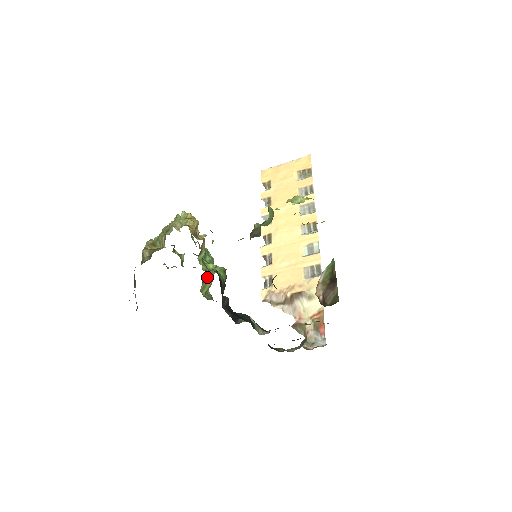
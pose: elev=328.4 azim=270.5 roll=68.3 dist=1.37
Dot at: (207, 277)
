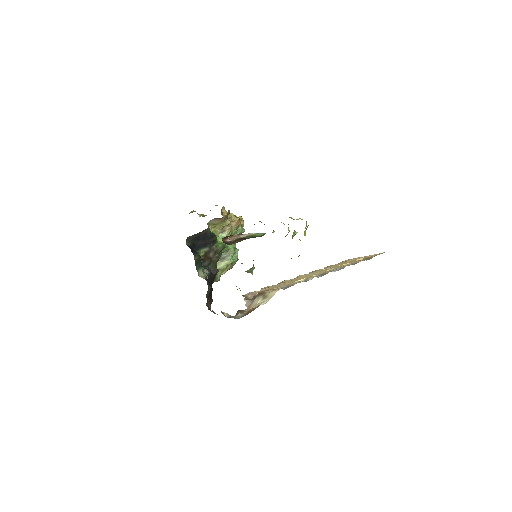
Dot at: (222, 259)
